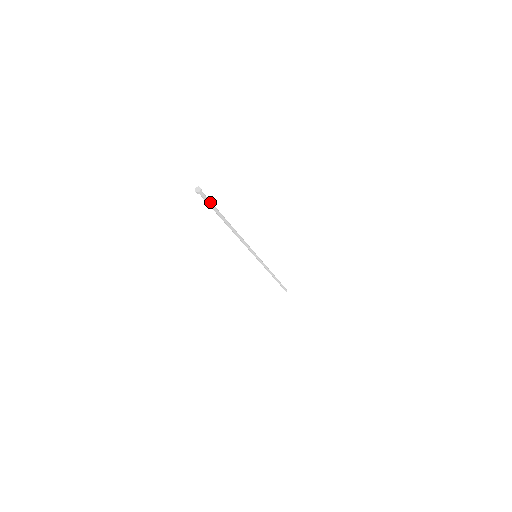
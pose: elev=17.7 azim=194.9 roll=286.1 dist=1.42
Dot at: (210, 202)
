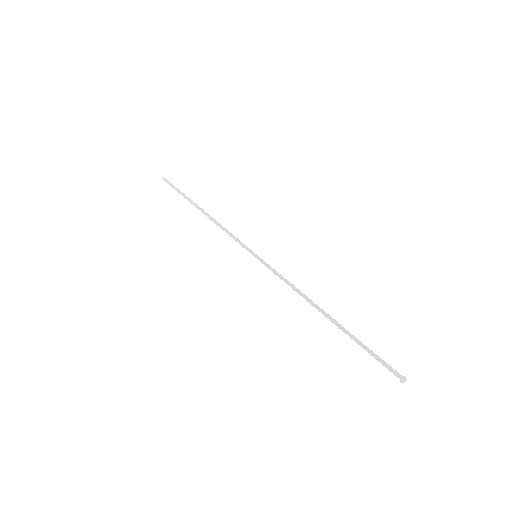
Dot at: (380, 359)
